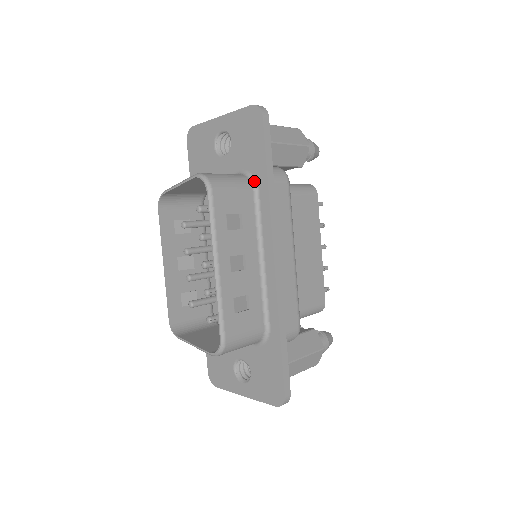
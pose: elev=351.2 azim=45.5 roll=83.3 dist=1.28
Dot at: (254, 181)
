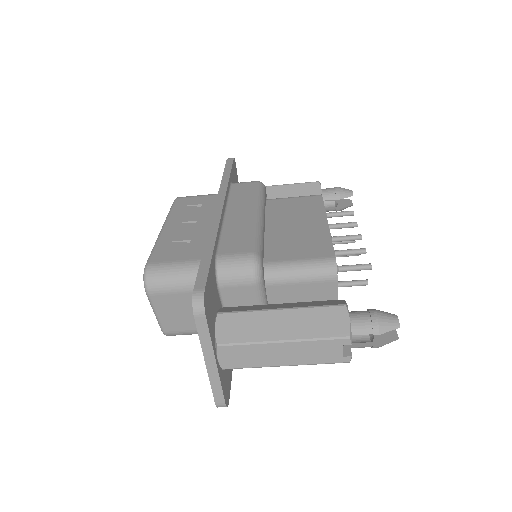
Dot at: occluded
